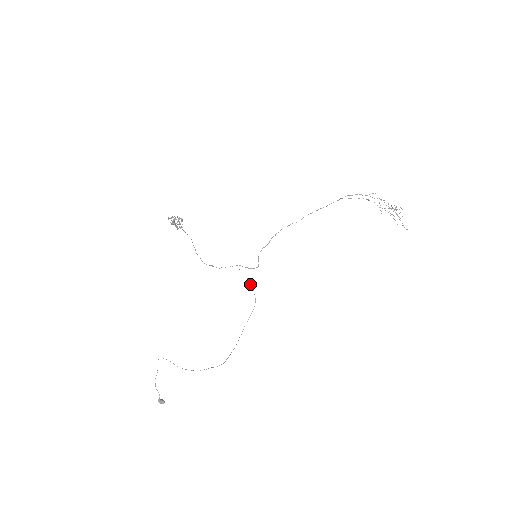
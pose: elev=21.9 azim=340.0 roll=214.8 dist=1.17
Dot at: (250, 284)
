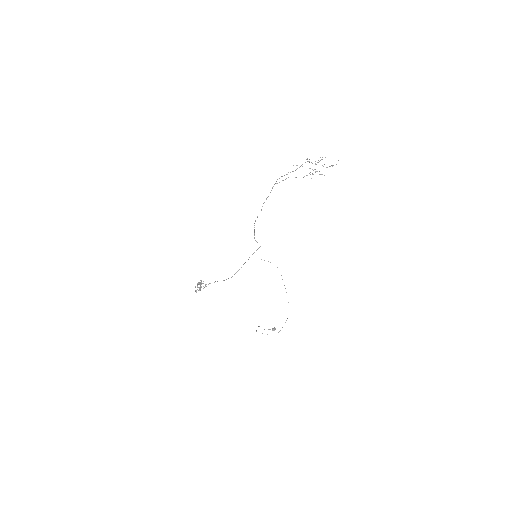
Dot at: occluded
